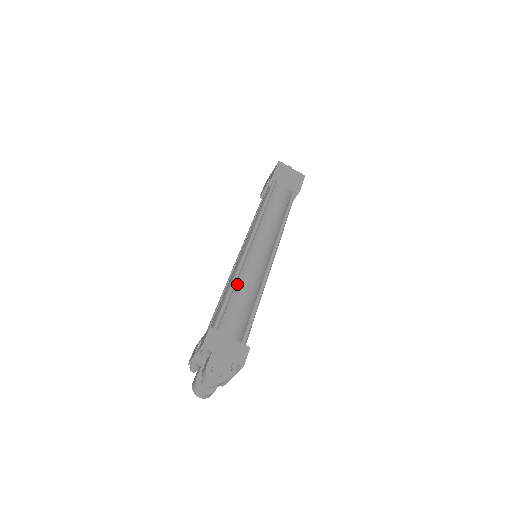
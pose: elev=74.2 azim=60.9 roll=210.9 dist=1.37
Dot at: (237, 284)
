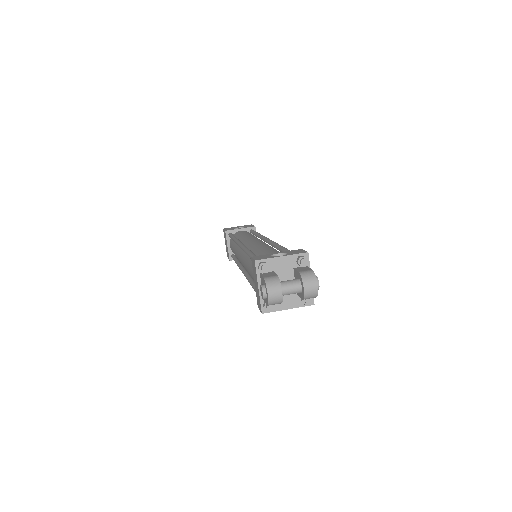
Dot at: occluded
